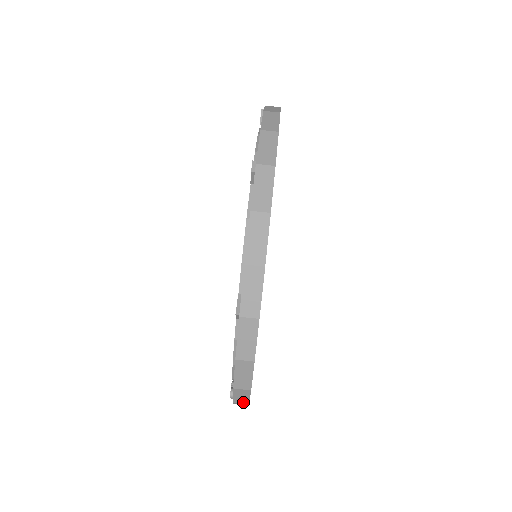
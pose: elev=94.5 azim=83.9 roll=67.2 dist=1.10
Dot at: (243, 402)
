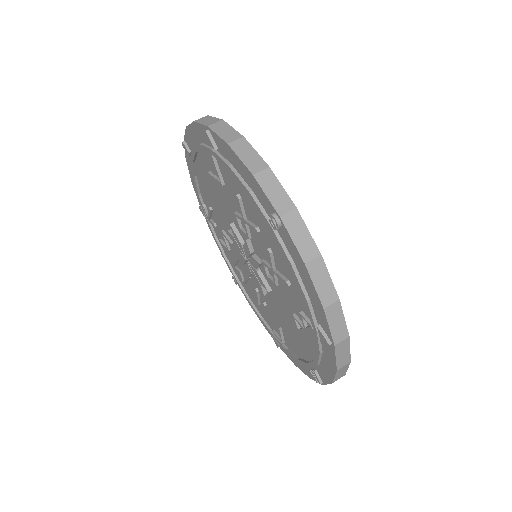
Dot at: (288, 207)
